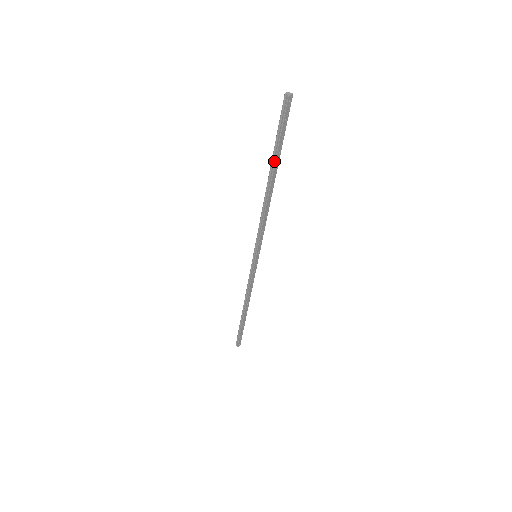
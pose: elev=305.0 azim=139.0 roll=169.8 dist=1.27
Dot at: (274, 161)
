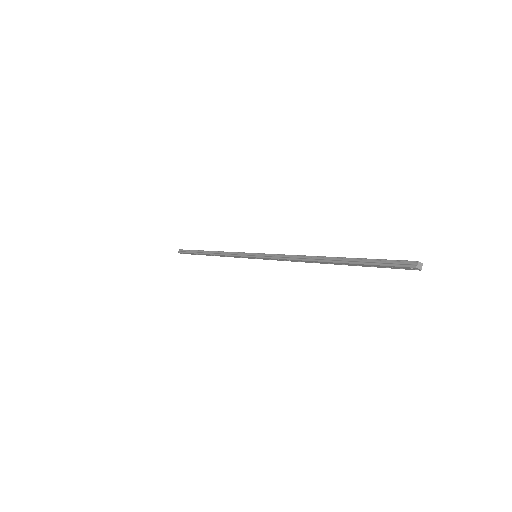
Dot at: (346, 261)
